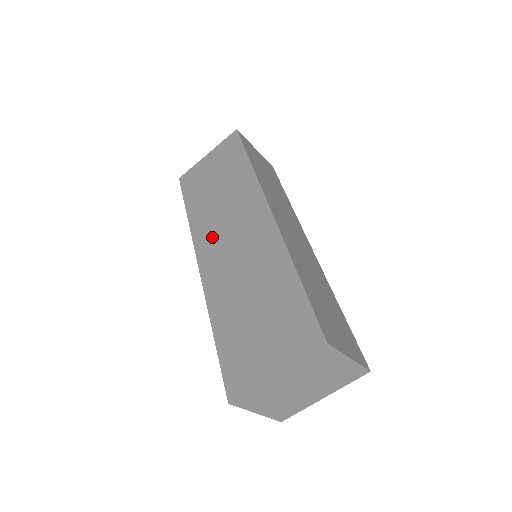
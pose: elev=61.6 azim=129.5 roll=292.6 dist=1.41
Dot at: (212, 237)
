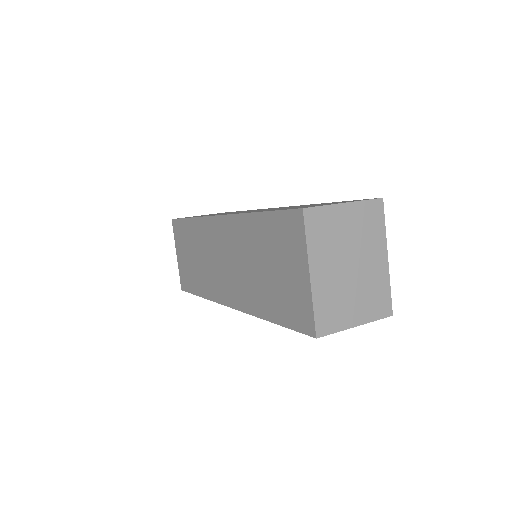
Dot at: (217, 282)
